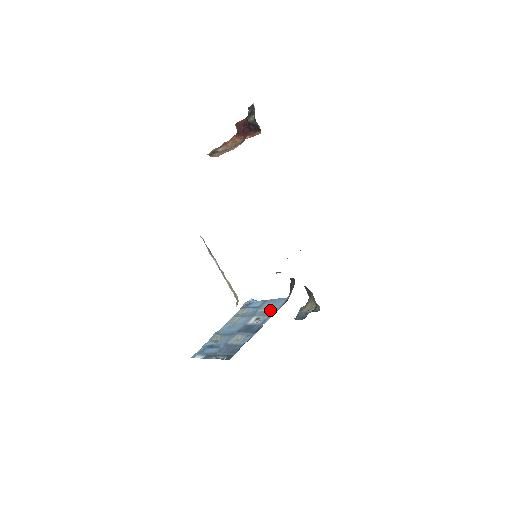
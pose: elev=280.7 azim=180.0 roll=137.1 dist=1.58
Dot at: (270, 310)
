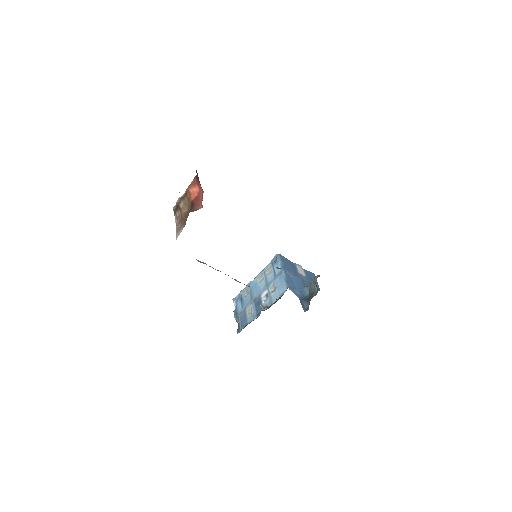
Dot at: (273, 294)
